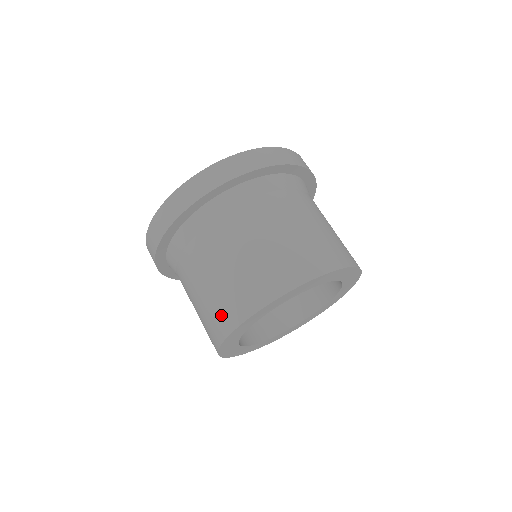
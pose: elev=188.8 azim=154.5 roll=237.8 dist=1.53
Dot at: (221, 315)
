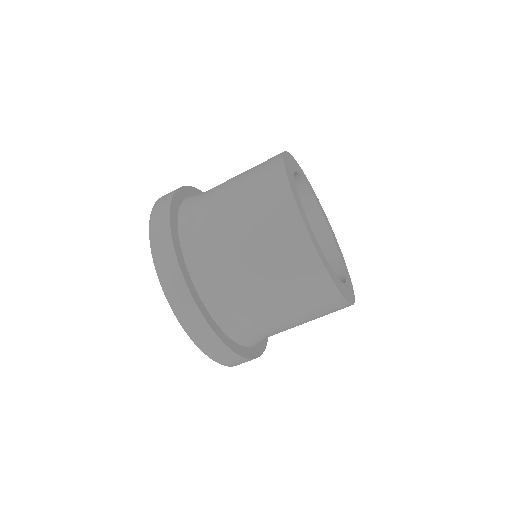
Dot at: (267, 183)
